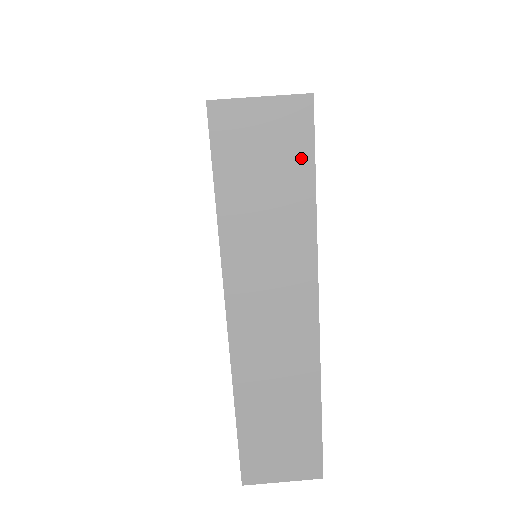
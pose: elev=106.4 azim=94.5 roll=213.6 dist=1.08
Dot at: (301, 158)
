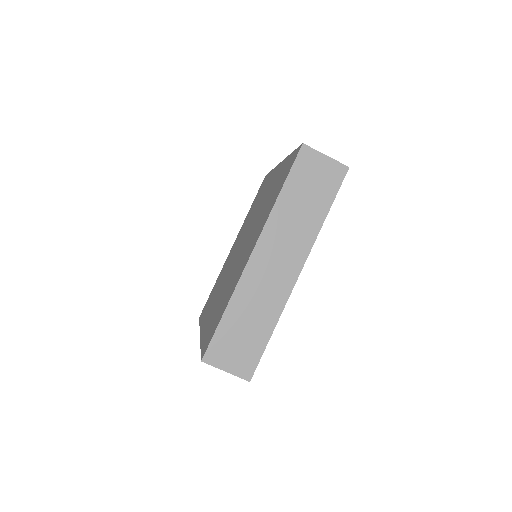
Dot at: occluded
